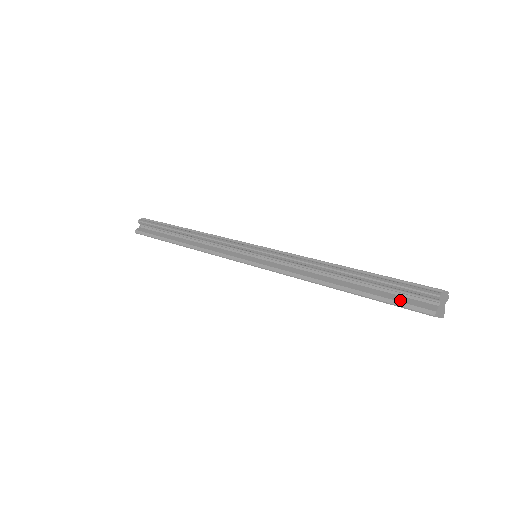
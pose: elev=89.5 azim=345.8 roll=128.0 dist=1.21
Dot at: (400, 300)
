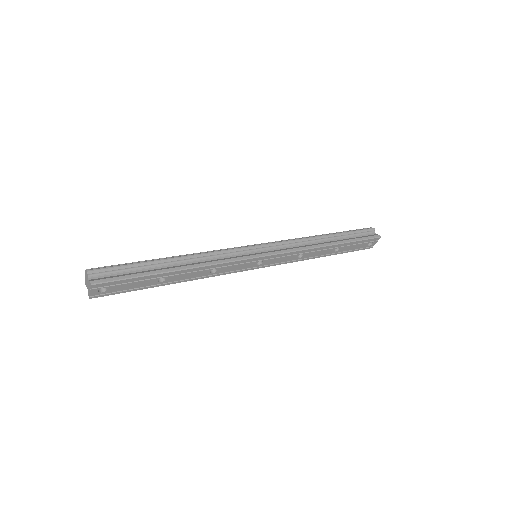
Dot at: (363, 237)
